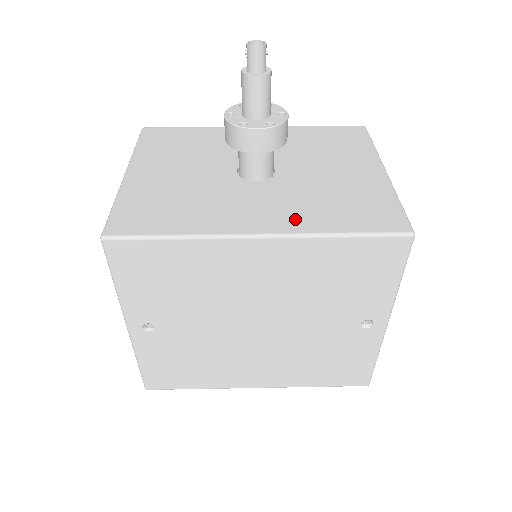
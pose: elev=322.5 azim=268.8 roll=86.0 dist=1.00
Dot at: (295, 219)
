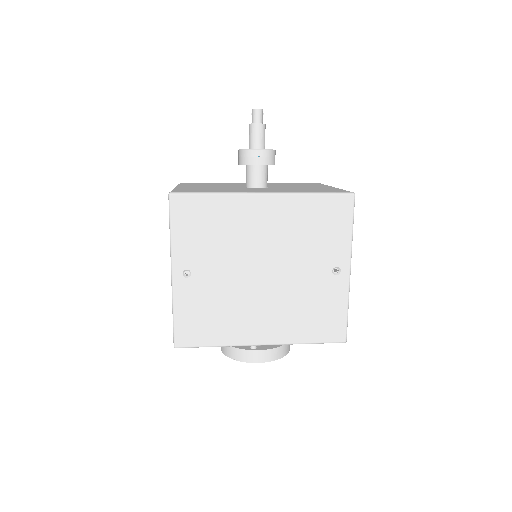
Dot at: (284, 191)
